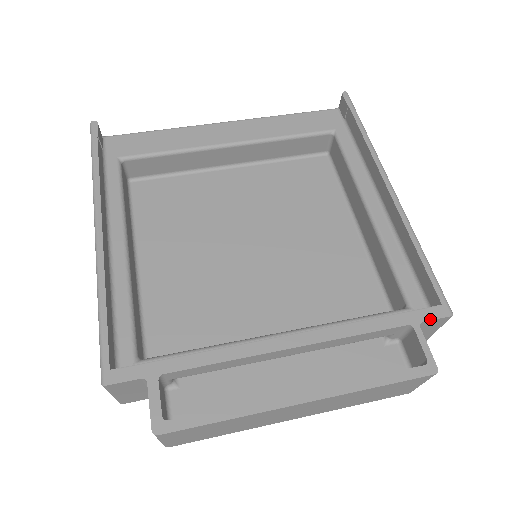
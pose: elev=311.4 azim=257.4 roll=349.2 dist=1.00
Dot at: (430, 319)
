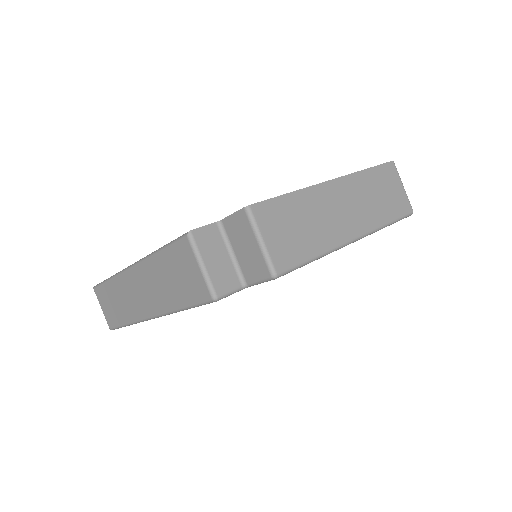
Dot at: occluded
